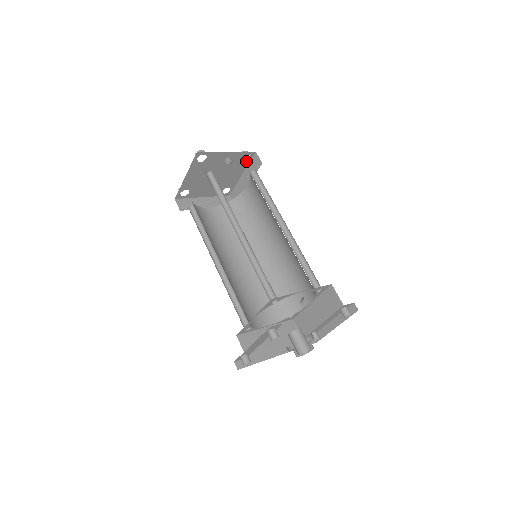
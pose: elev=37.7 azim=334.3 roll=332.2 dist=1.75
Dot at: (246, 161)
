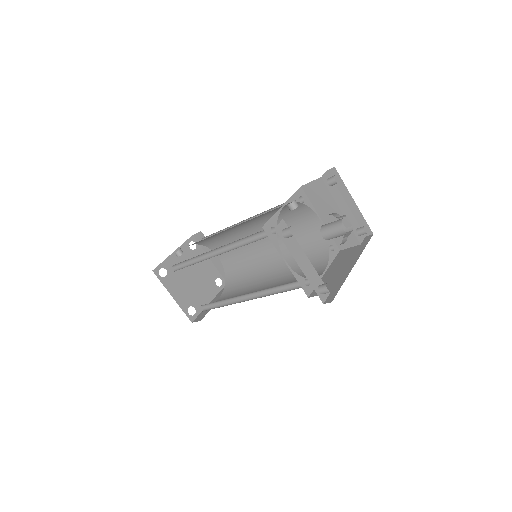
Dot at: (197, 248)
